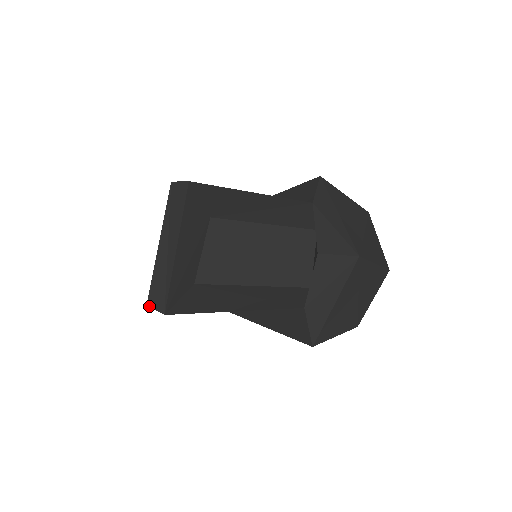
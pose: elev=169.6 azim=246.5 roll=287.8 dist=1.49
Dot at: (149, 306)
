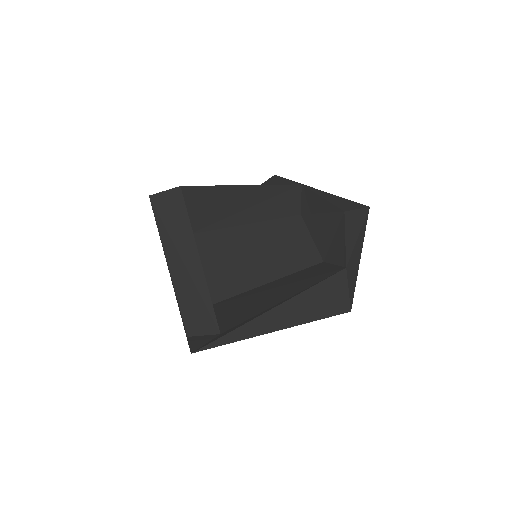
Dot at: (192, 335)
